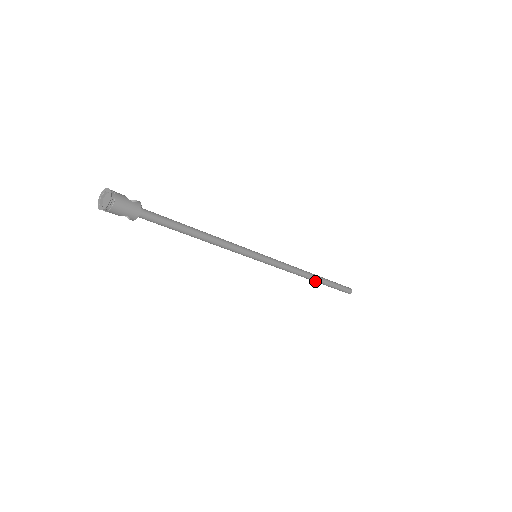
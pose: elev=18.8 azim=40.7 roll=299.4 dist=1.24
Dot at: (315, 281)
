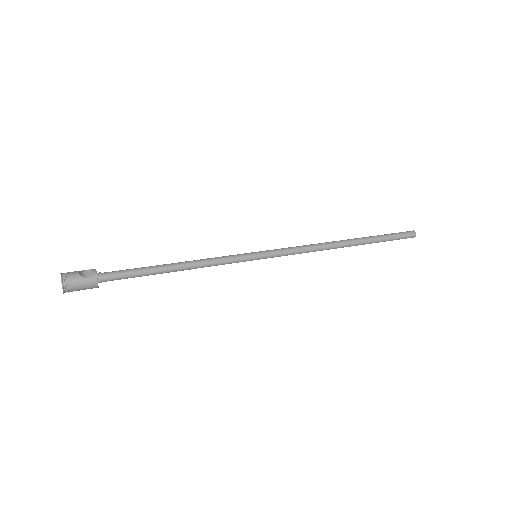
Dot at: occluded
